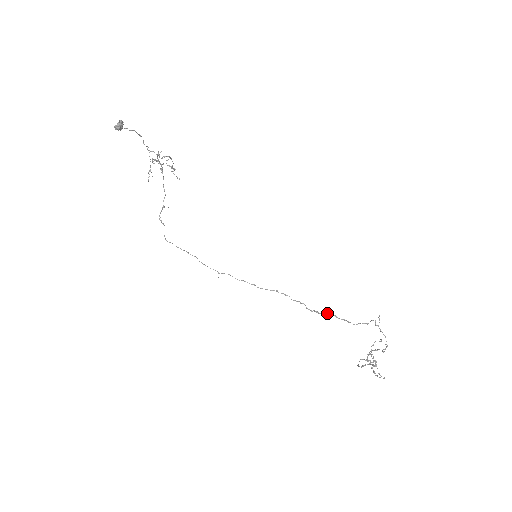
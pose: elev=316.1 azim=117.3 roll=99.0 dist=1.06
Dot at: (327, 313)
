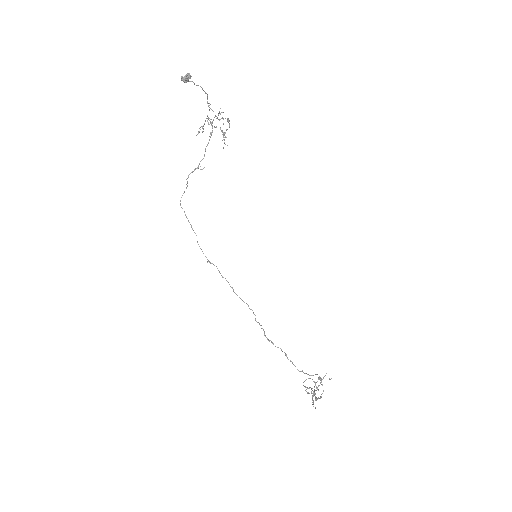
Dot at: (280, 348)
